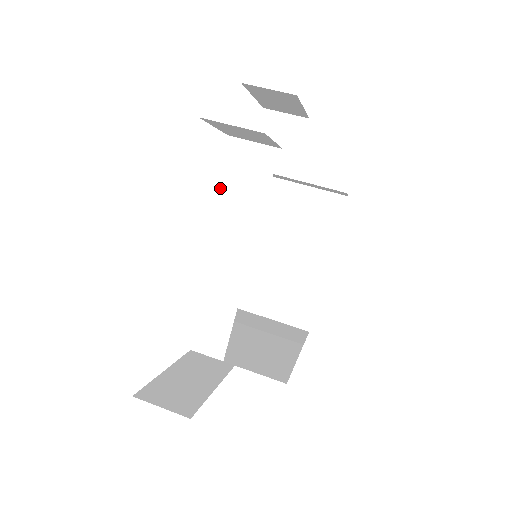
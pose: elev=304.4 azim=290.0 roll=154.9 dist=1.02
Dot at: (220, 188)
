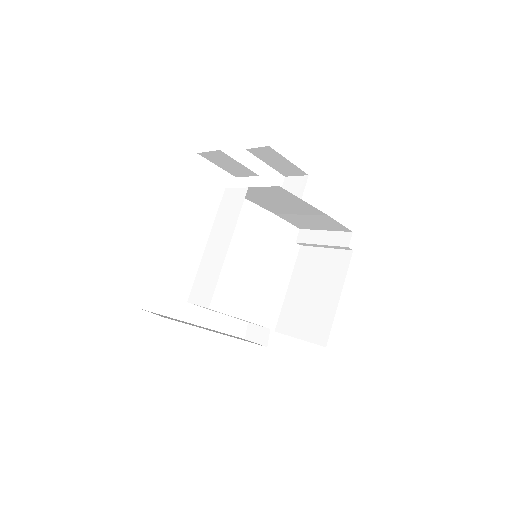
Dot at: (224, 203)
